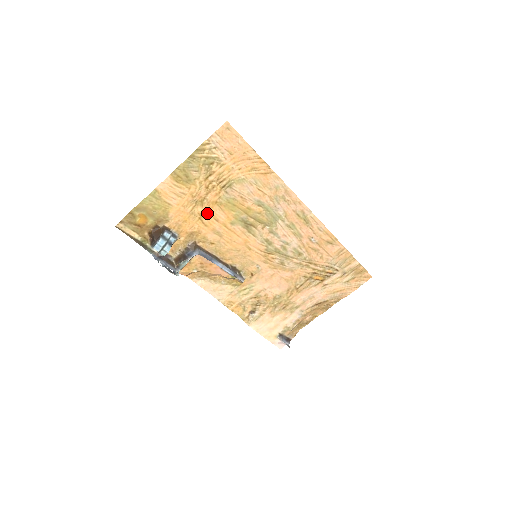
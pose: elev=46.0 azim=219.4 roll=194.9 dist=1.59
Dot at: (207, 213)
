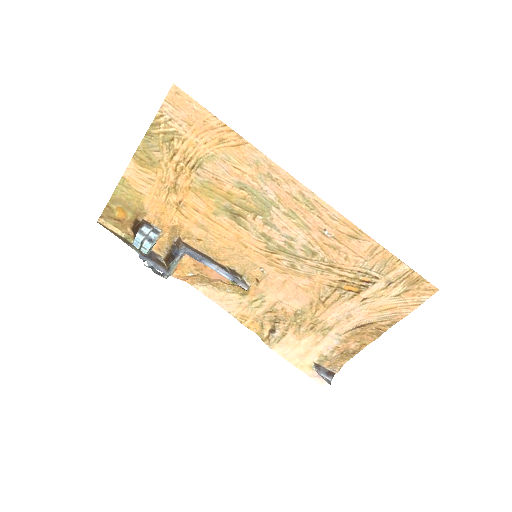
Dot at: (183, 202)
